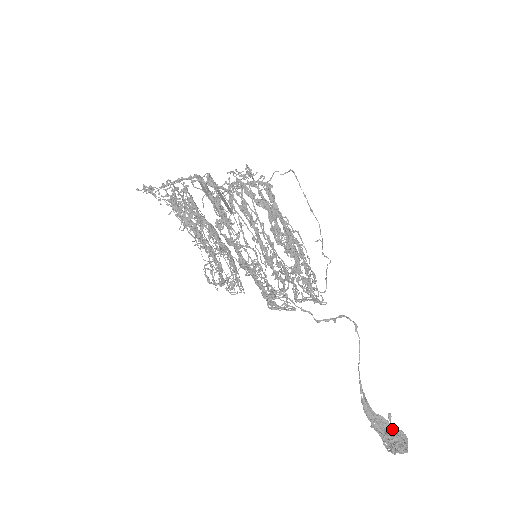
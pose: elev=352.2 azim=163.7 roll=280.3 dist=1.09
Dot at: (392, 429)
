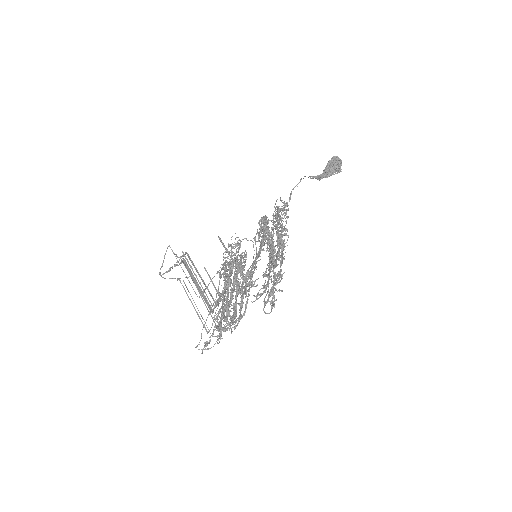
Dot at: (332, 165)
